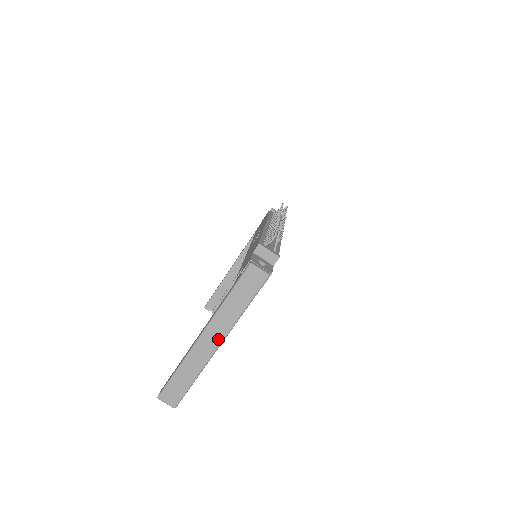
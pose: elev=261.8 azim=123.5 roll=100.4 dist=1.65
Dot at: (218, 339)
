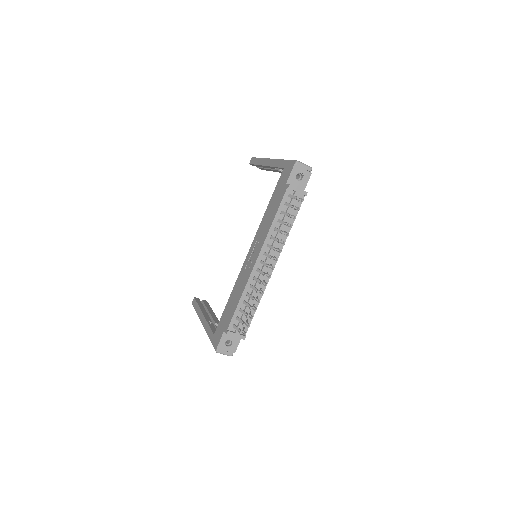
Dot at: occluded
